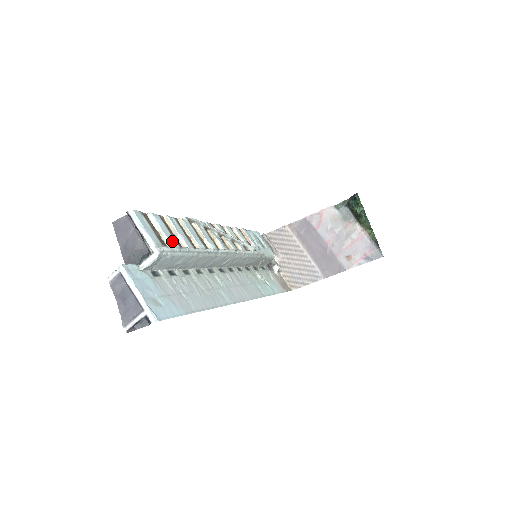
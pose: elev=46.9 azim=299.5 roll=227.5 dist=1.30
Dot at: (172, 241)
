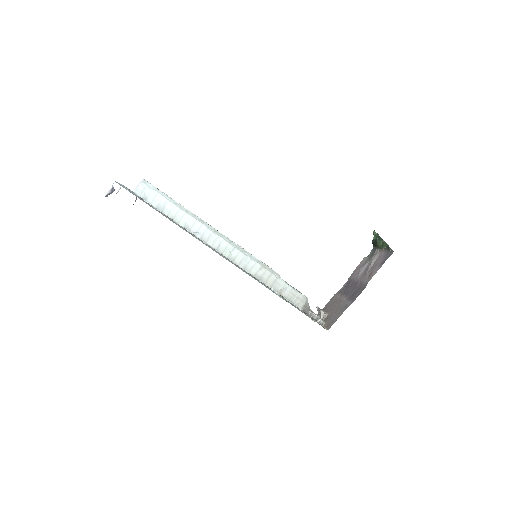
Dot at: occluded
